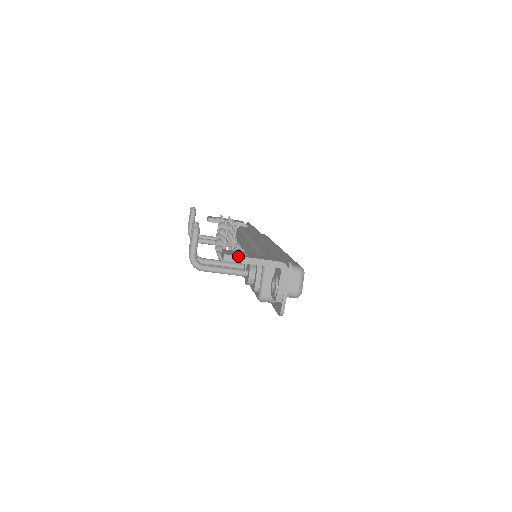
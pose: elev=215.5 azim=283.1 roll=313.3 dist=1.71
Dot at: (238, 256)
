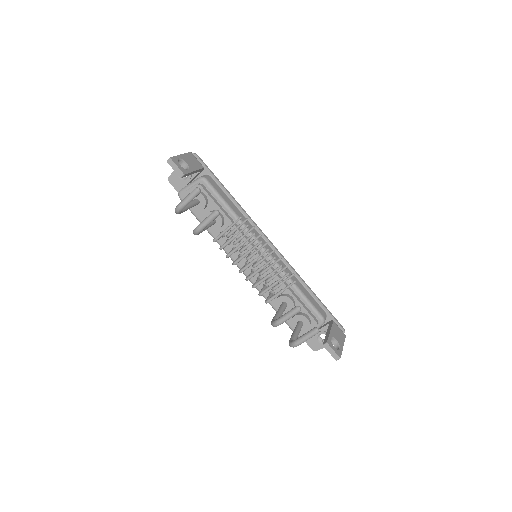
Dot at: occluded
